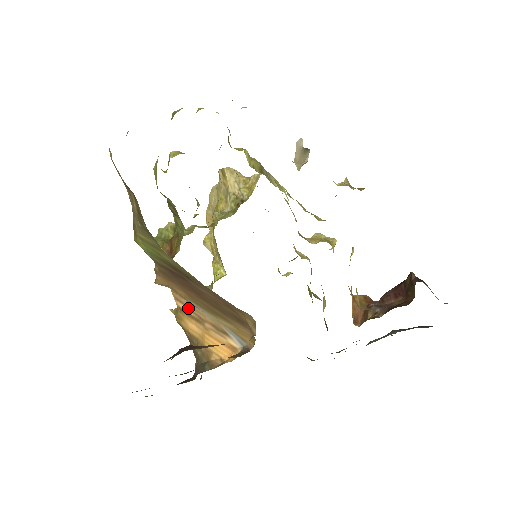
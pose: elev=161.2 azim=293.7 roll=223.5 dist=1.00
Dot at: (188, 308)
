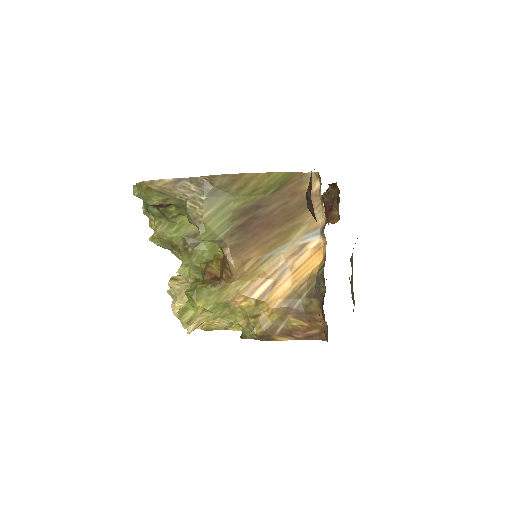
Dot at: (266, 281)
